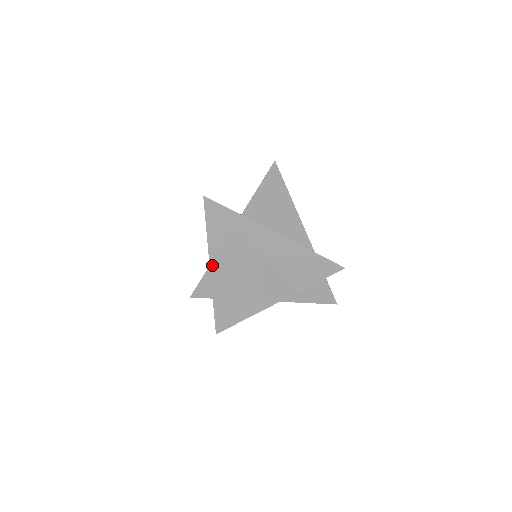
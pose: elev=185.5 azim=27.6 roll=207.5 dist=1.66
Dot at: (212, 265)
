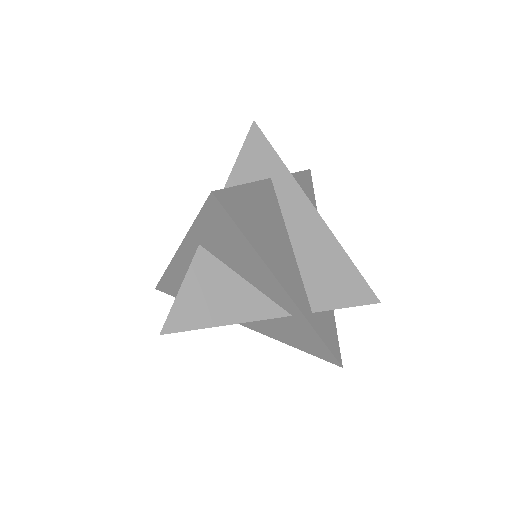
Dot at: (244, 187)
